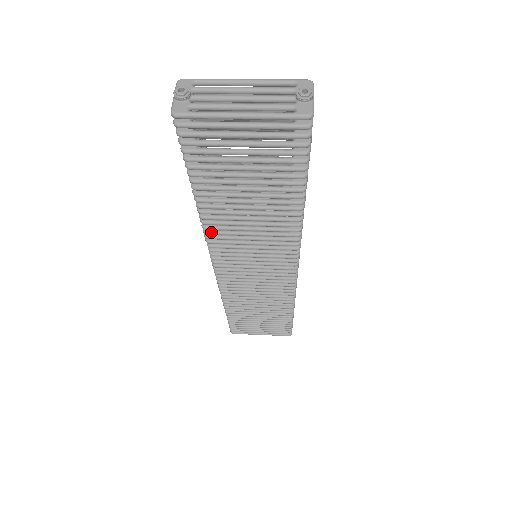
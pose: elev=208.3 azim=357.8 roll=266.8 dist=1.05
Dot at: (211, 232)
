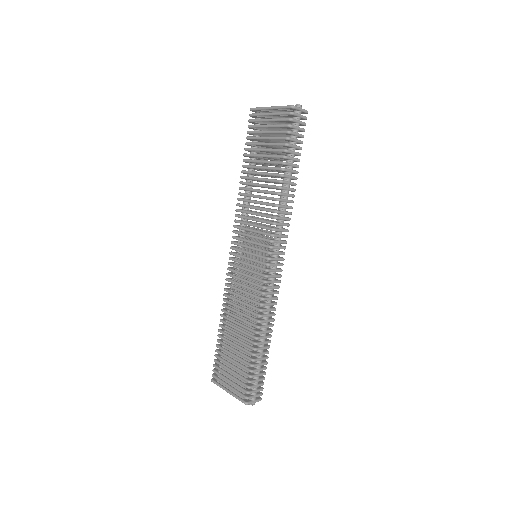
Dot at: (239, 204)
